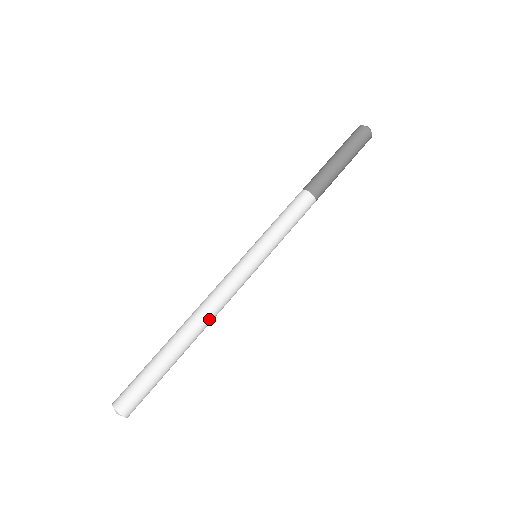
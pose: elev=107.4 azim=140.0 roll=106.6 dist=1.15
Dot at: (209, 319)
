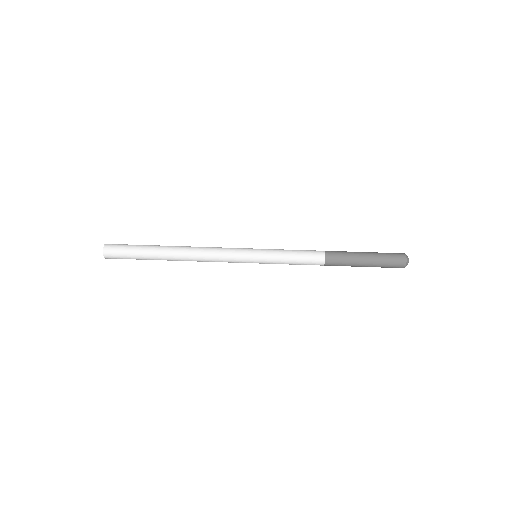
Dot at: (194, 258)
